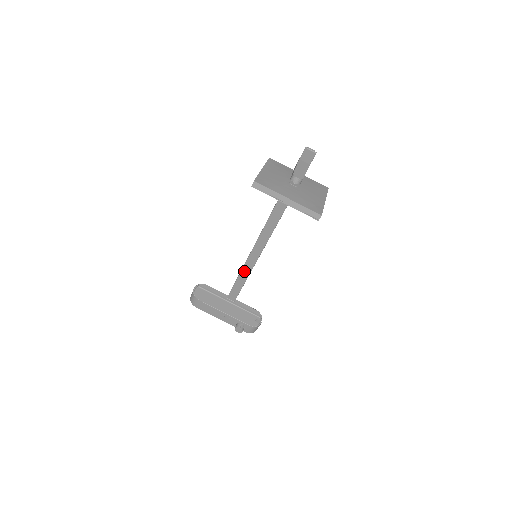
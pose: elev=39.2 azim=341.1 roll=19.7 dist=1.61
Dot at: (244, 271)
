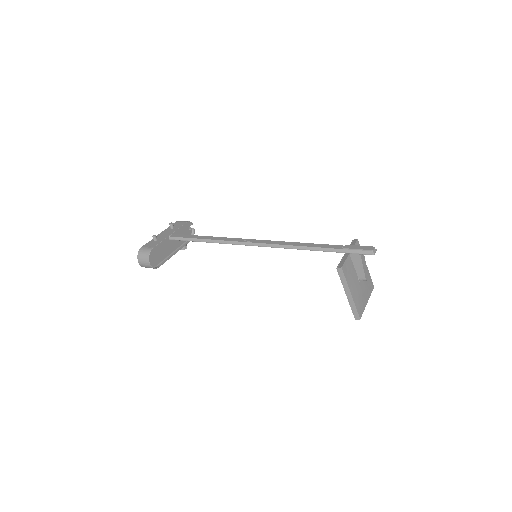
Dot at: (214, 242)
